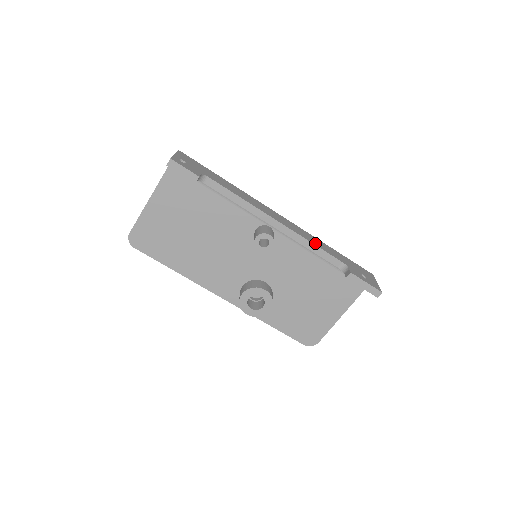
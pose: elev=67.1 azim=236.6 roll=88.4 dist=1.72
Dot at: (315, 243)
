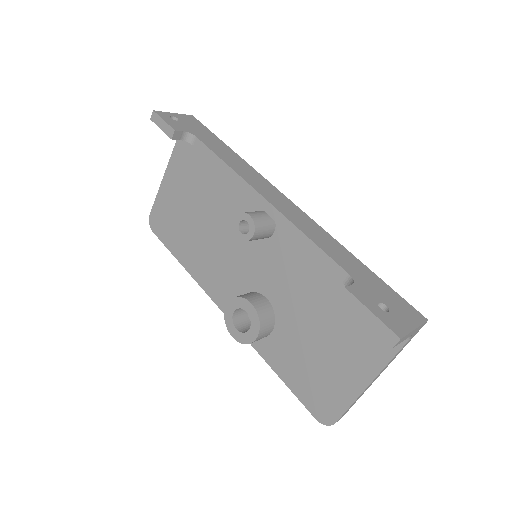
Dot at: (315, 238)
